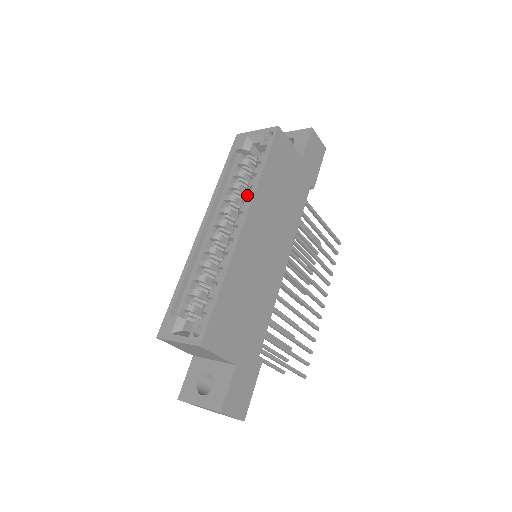
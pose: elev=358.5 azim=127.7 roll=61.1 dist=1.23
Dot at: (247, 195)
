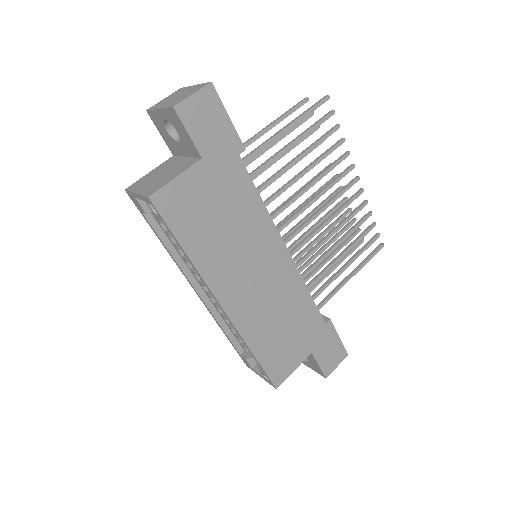
Dot at: occluded
